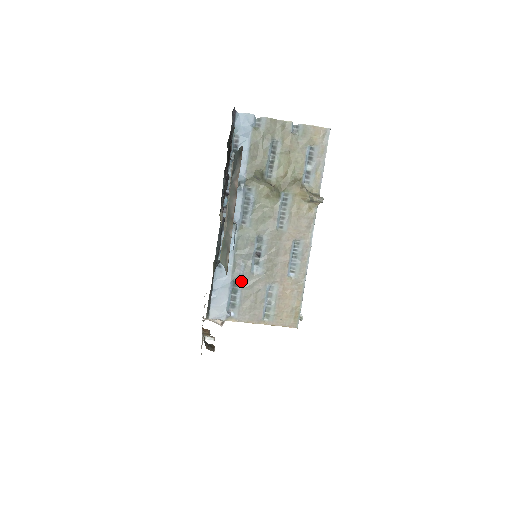
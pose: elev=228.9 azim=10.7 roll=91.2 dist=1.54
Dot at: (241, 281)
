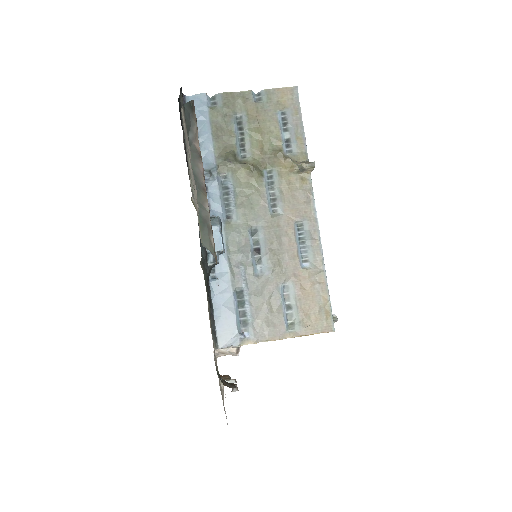
Dot at: (246, 289)
